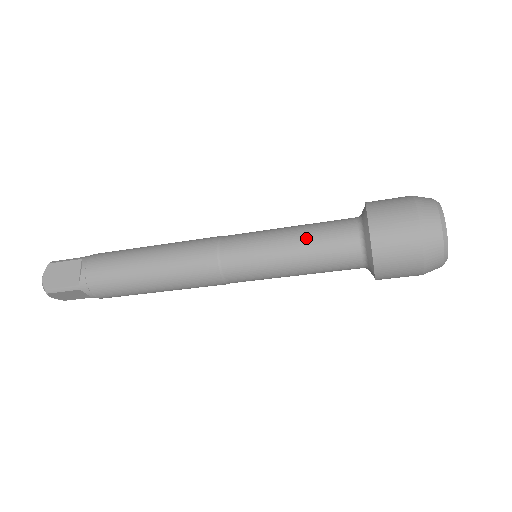
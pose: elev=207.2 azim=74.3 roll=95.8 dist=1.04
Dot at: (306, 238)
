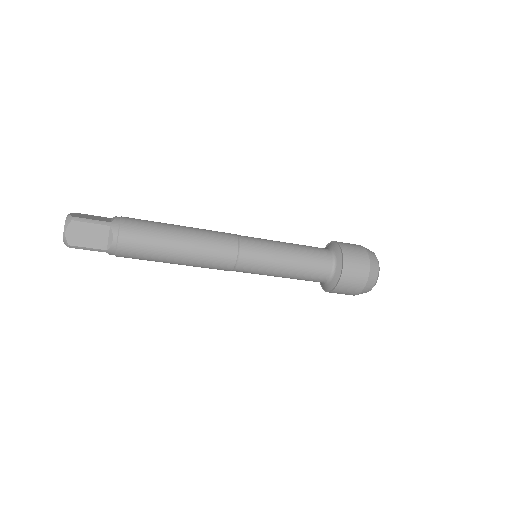
Dot at: (297, 244)
